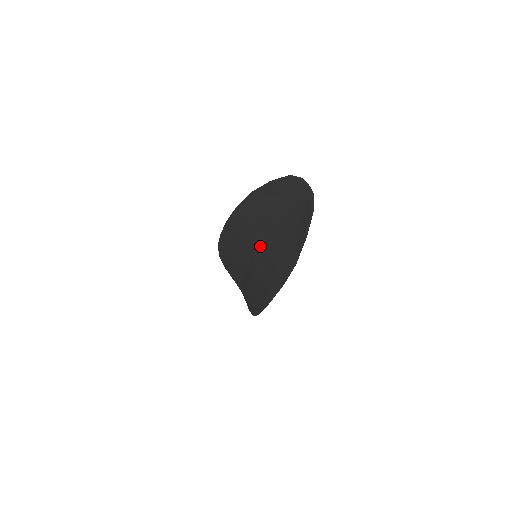
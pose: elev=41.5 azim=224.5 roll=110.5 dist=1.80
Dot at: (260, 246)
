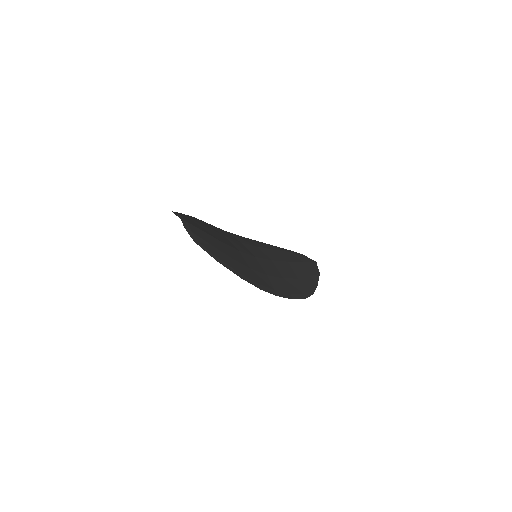
Dot at: occluded
